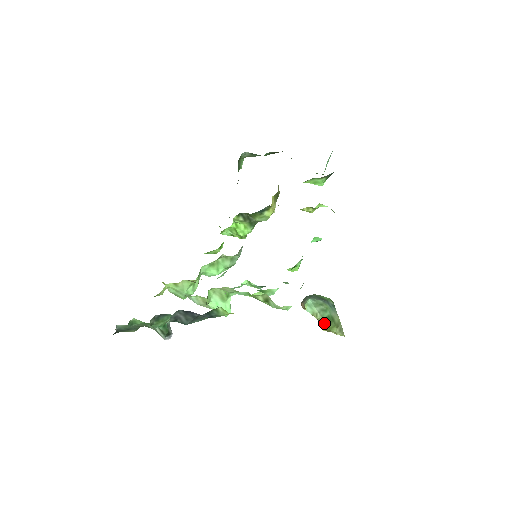
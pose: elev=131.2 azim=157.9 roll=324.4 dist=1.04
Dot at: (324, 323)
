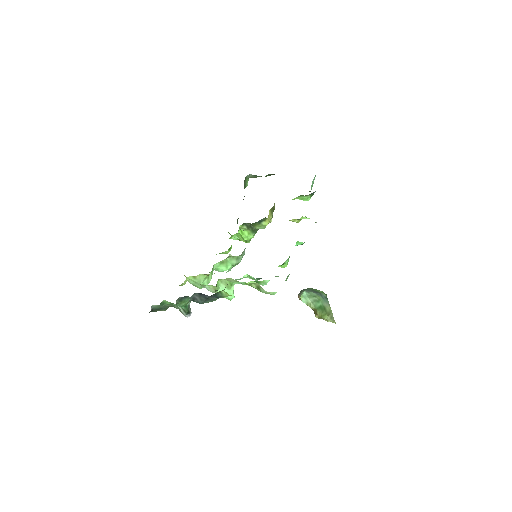
Dot at: (317, 311)
